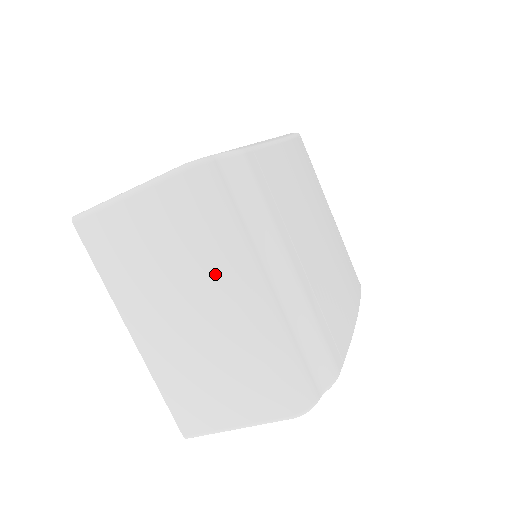
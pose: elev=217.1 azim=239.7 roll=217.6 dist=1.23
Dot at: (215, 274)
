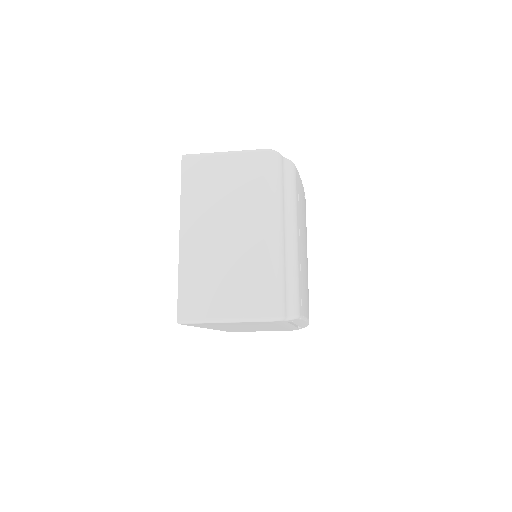
Dot at: (258, 211)
